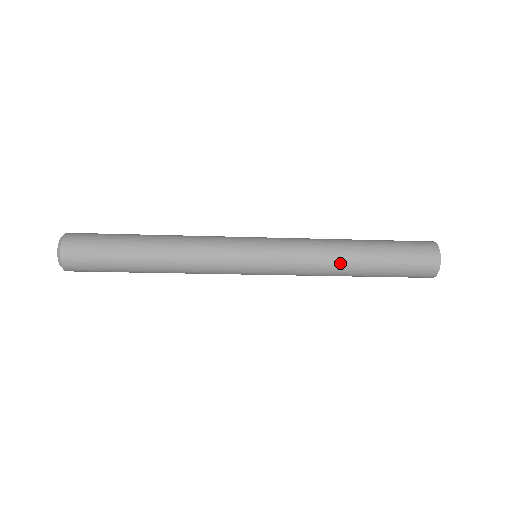
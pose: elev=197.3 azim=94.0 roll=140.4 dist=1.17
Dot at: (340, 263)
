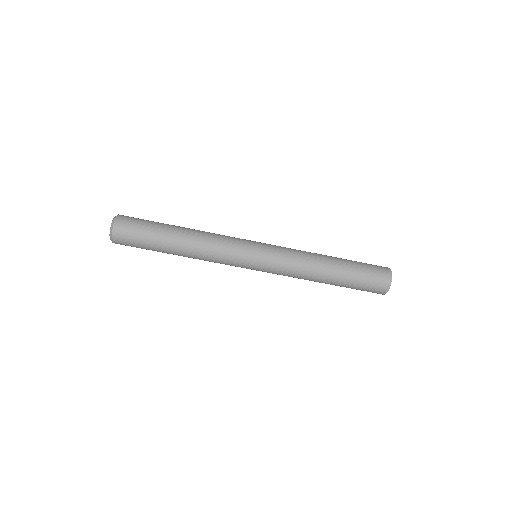
Dot at: (319, 257)
